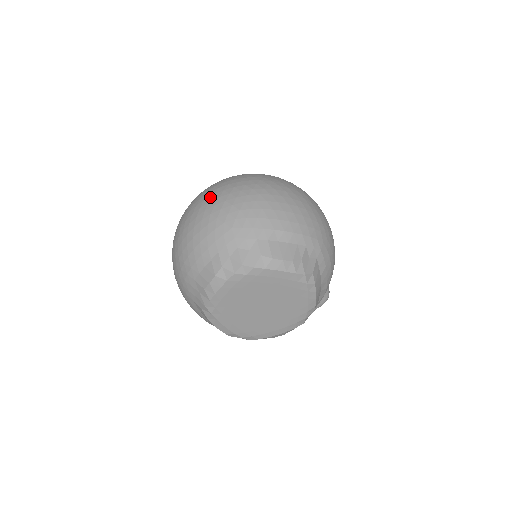
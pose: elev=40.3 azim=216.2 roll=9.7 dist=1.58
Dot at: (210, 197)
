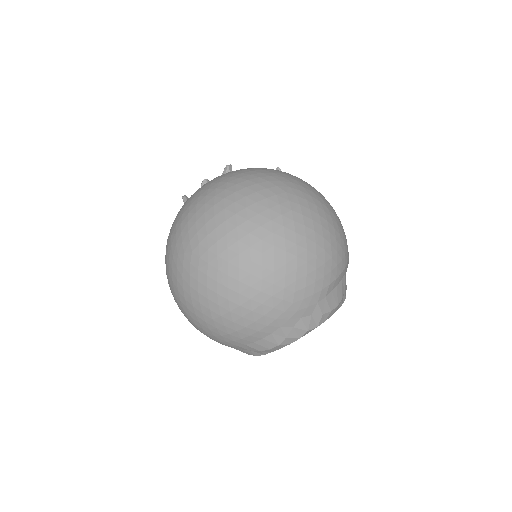
Dot at: (247, 265)
